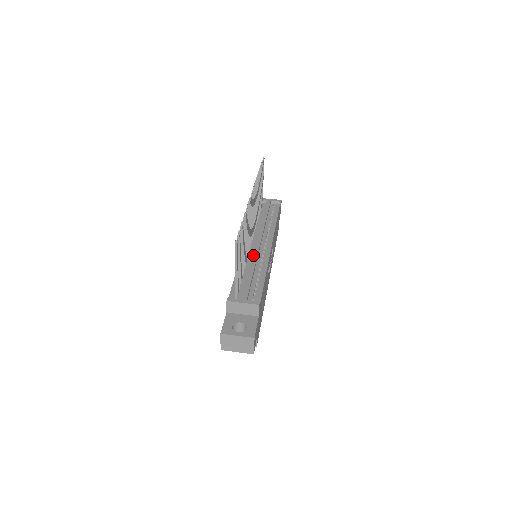
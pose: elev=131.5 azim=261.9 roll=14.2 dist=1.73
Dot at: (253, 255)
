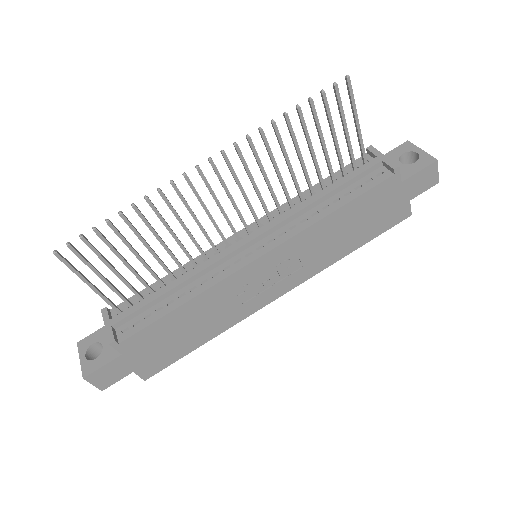
Dot at: (209, 260)
